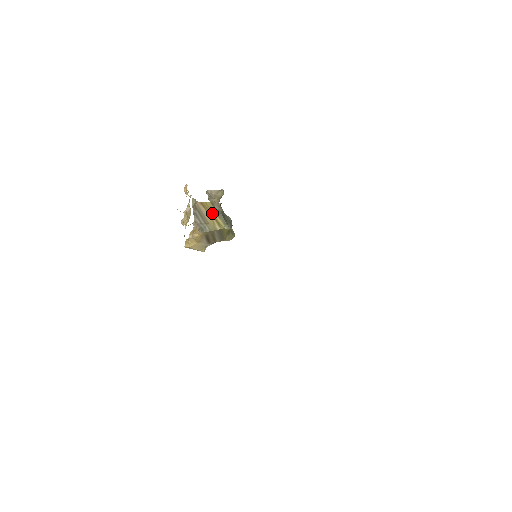
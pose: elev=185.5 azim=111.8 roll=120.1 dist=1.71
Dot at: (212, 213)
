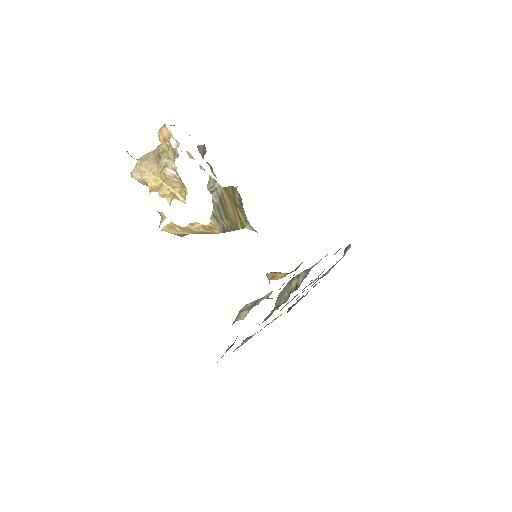
Dot at: (235, 205)
